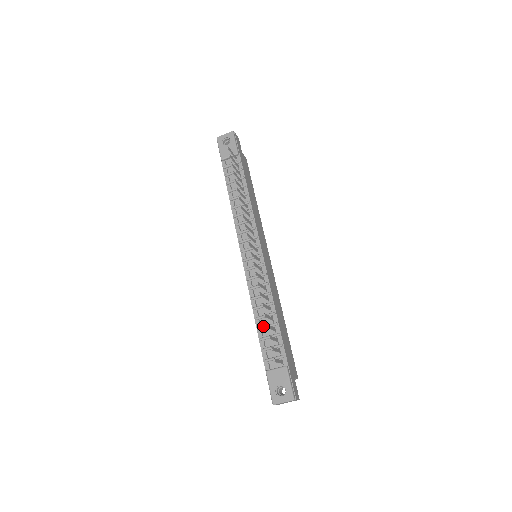
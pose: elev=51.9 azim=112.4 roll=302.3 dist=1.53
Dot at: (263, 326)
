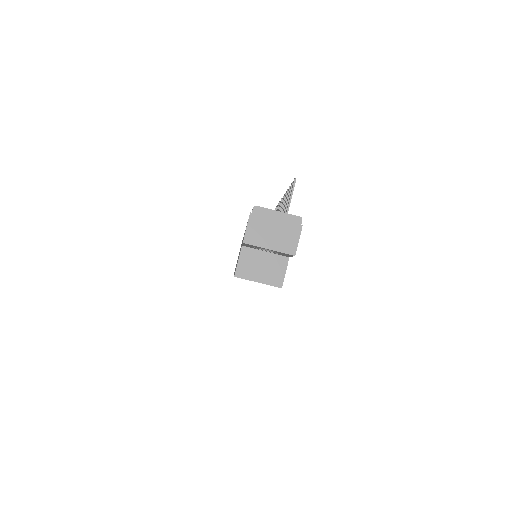
Dot at: occluded
